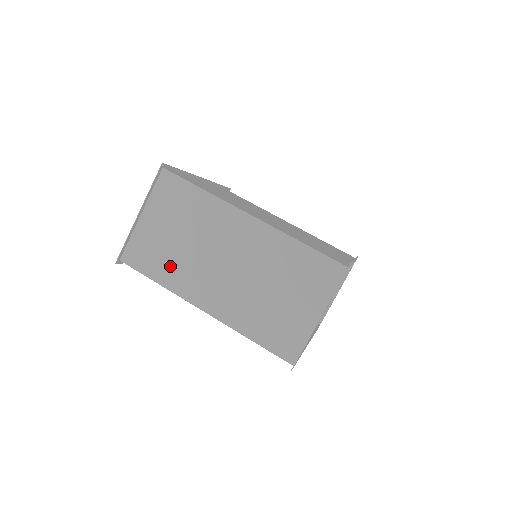
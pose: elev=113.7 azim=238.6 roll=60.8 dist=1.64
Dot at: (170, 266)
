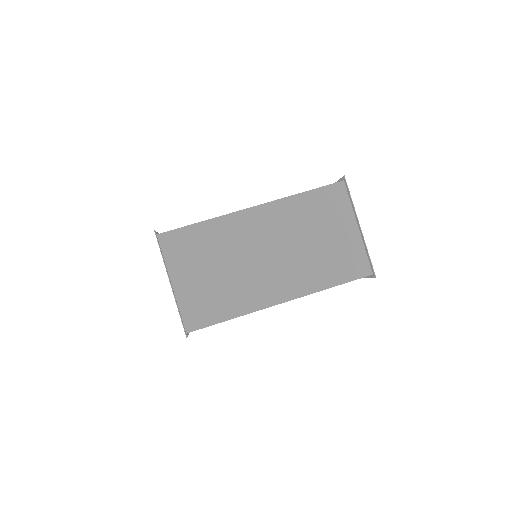
Dot at: (229, 297)
